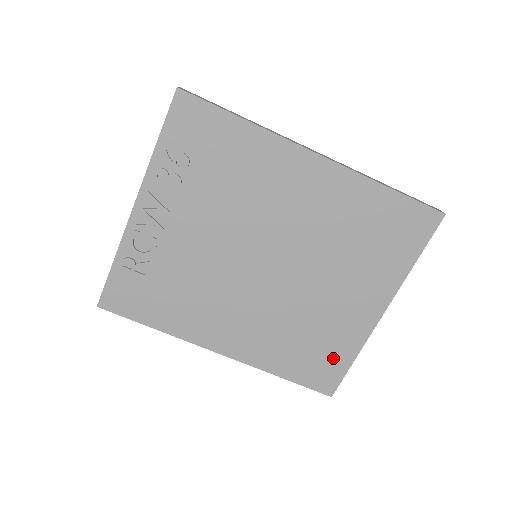
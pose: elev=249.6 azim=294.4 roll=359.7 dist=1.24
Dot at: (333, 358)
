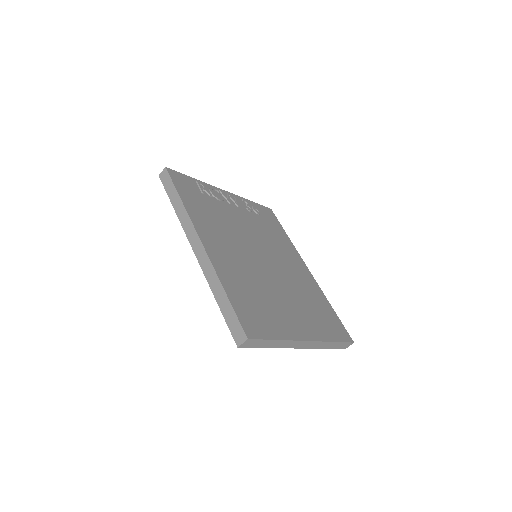
Dot at: (266, 323)
